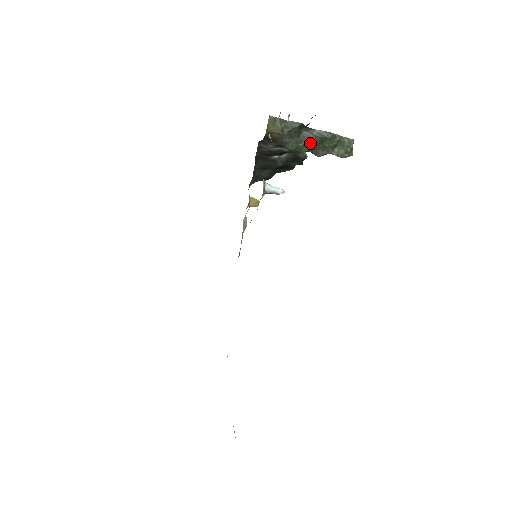
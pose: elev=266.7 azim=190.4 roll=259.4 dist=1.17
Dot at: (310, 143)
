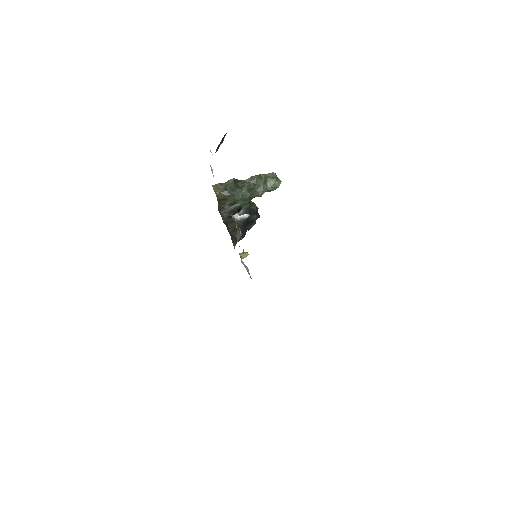
Dot at: (248, 188)
